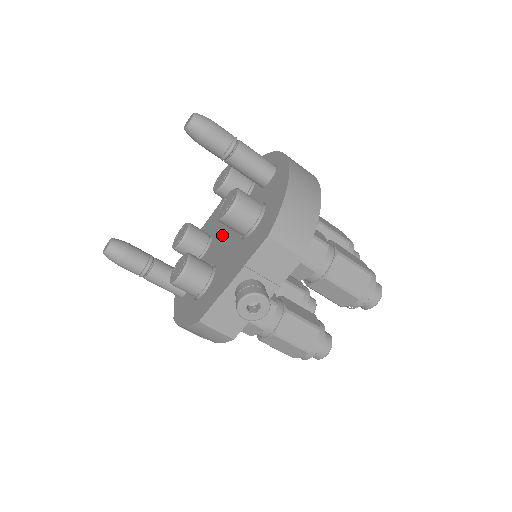
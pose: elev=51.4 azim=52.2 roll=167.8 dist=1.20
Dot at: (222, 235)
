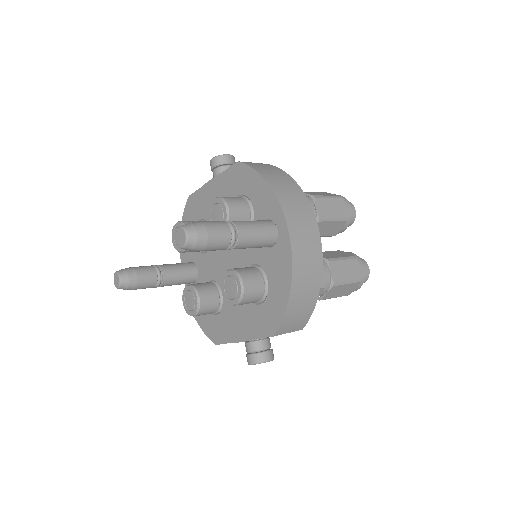
Dot at: (223, 253)
